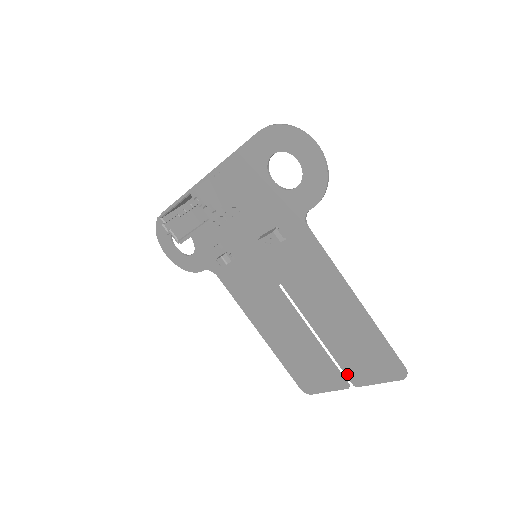
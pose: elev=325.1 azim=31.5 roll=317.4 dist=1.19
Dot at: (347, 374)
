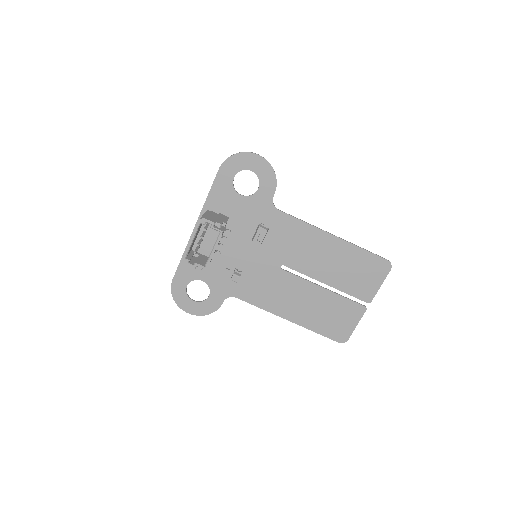
Dot at: (359, 298)
